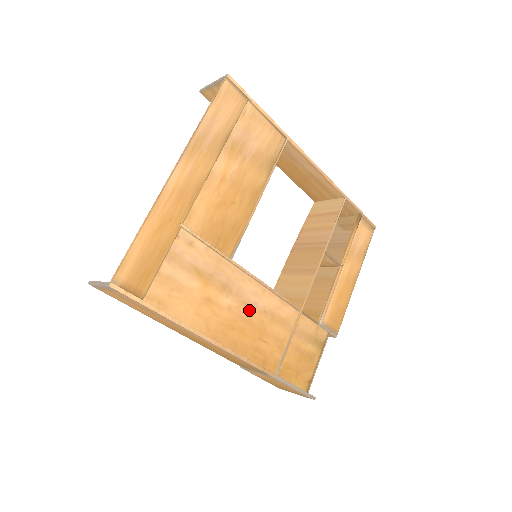
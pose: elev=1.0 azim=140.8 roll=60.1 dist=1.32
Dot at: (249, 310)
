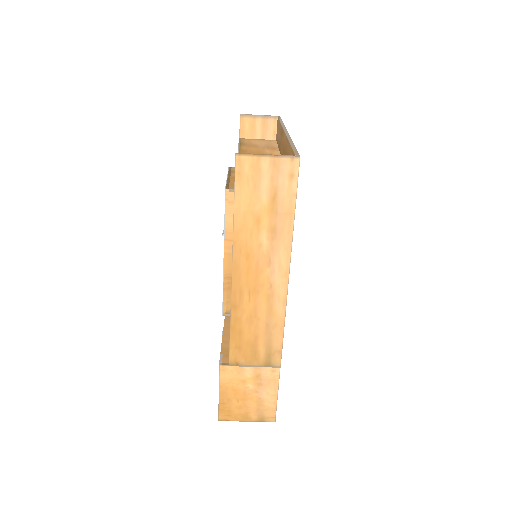
Dot at: occluded
